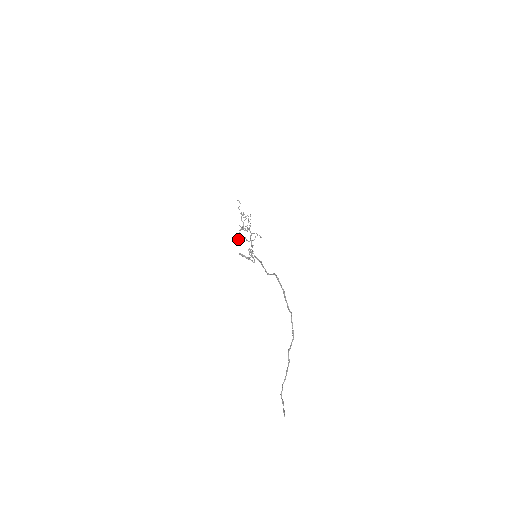
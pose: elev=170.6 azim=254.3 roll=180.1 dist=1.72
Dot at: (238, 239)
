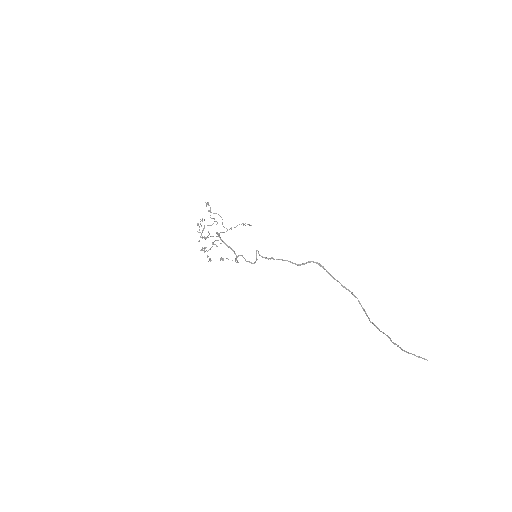
Dot at: (221, 243)
